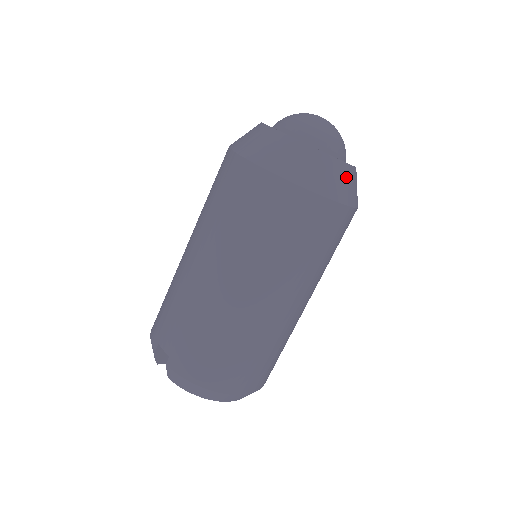
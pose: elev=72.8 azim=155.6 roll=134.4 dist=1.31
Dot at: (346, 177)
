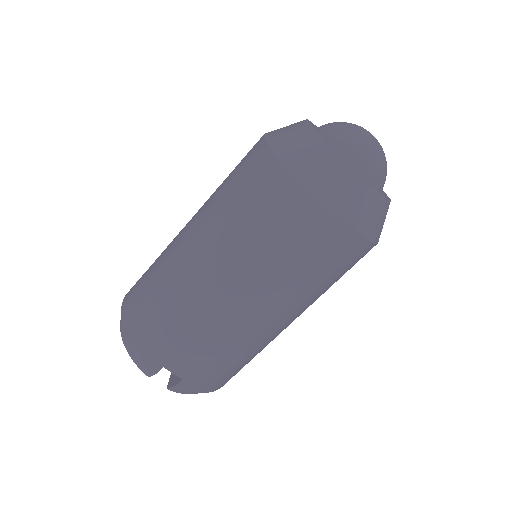
Dot at: occluded
